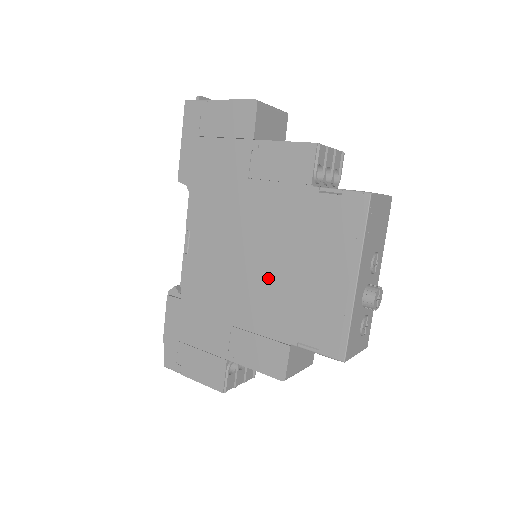
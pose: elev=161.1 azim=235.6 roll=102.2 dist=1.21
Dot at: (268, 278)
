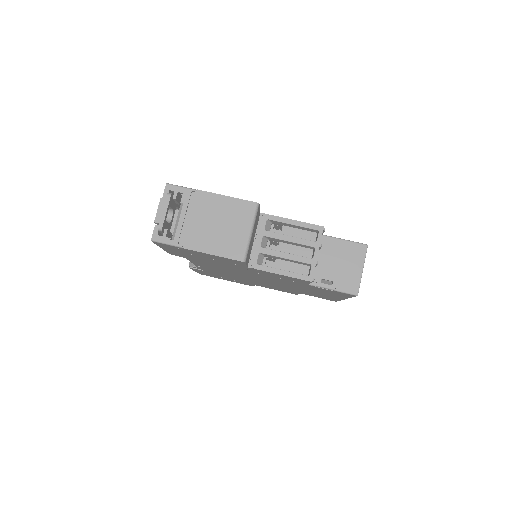
Dot at: (278, 285)
